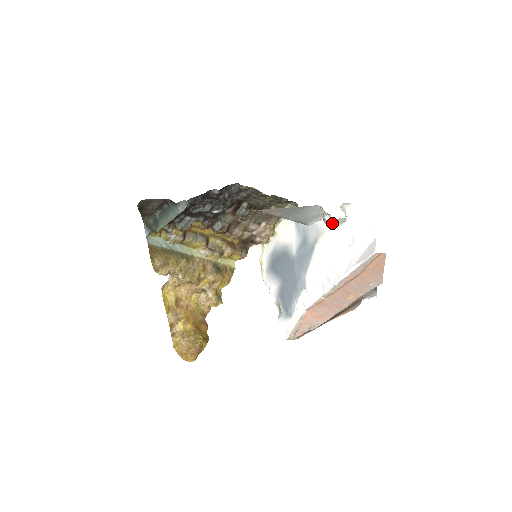
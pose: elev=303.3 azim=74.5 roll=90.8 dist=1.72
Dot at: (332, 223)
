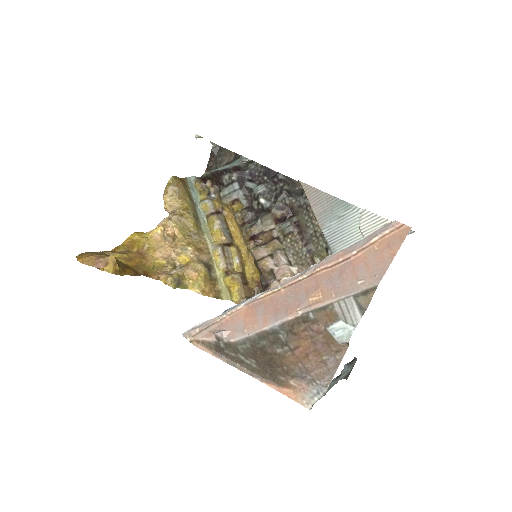
Dot at: (368, 228)
